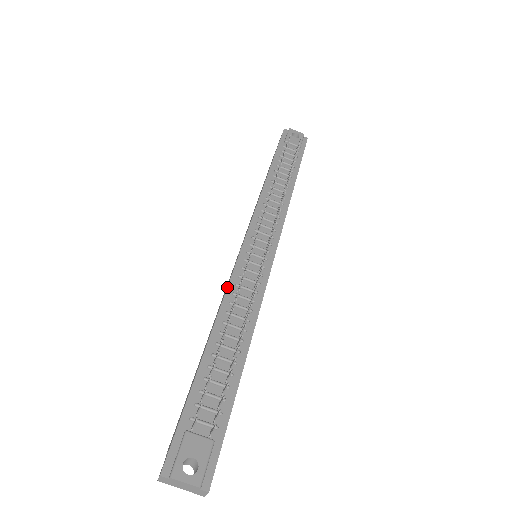
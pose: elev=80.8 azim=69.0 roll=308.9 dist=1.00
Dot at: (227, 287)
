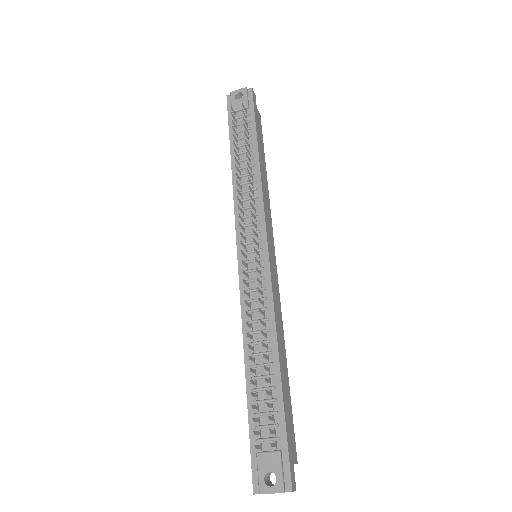
Dot at: occluded
